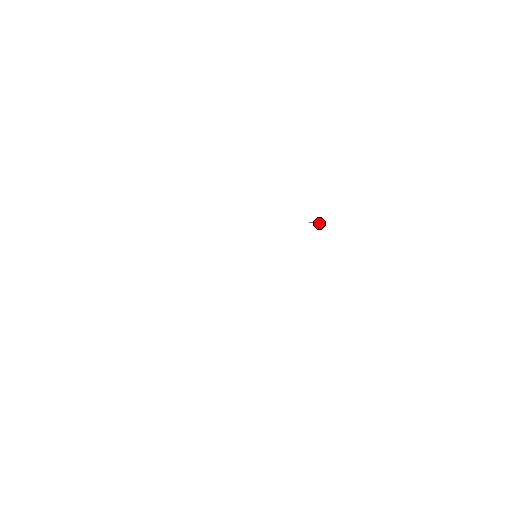
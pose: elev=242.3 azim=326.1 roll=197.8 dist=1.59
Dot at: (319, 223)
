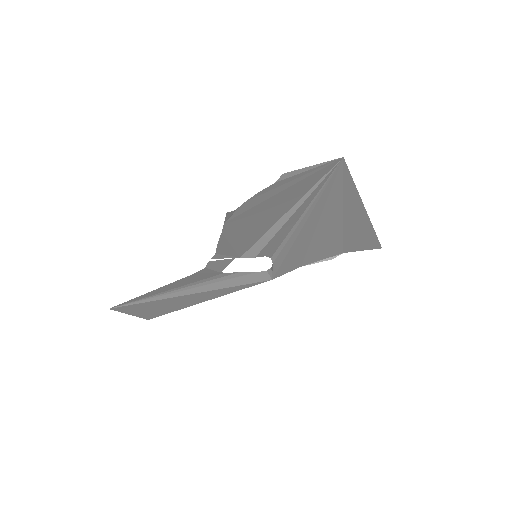
Dot at: (333, 258)
